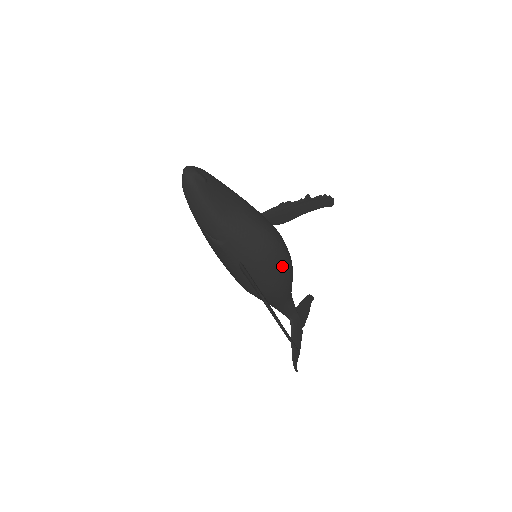
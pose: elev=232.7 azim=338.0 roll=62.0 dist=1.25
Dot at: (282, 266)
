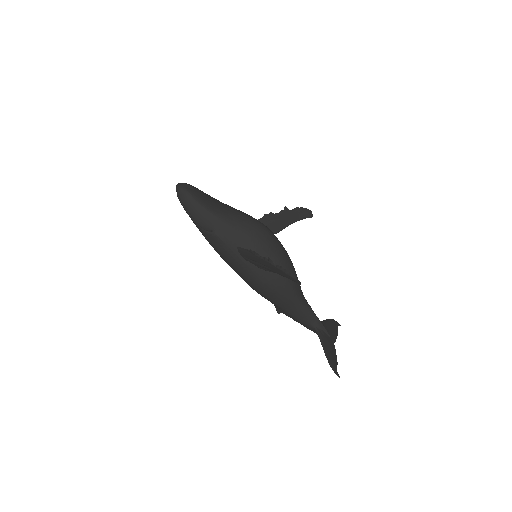
Dot at: (276, 248)
